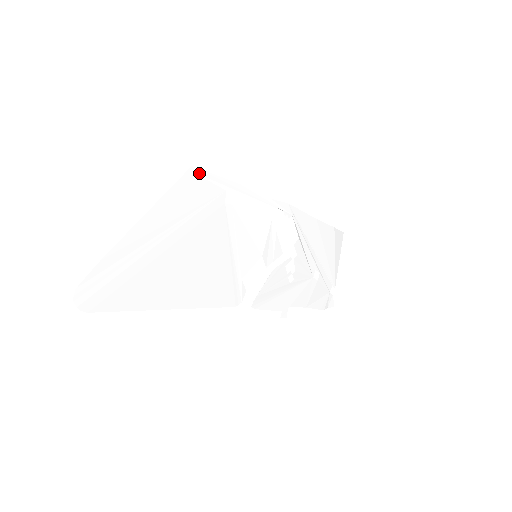
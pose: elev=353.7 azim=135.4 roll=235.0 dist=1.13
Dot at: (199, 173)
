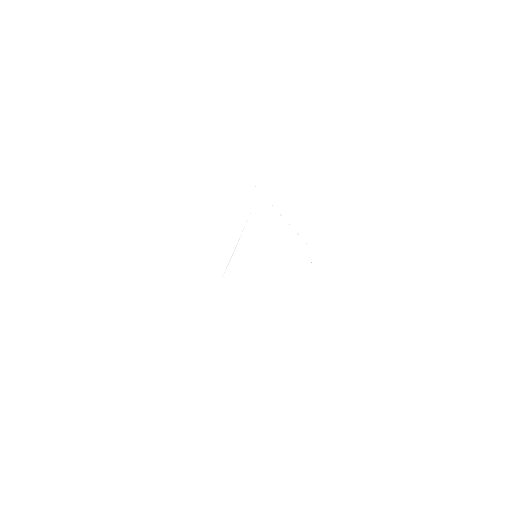
Dot at: (238, 170)
